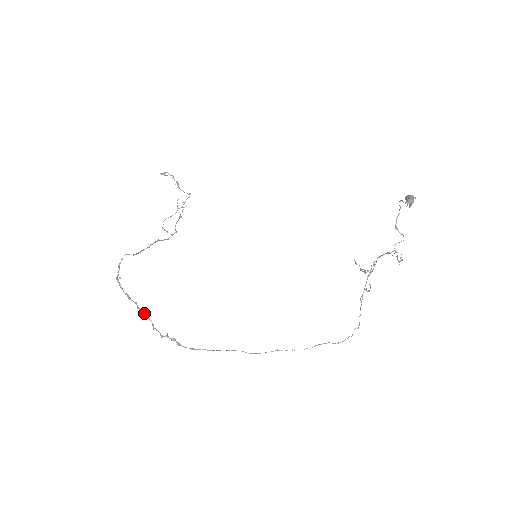
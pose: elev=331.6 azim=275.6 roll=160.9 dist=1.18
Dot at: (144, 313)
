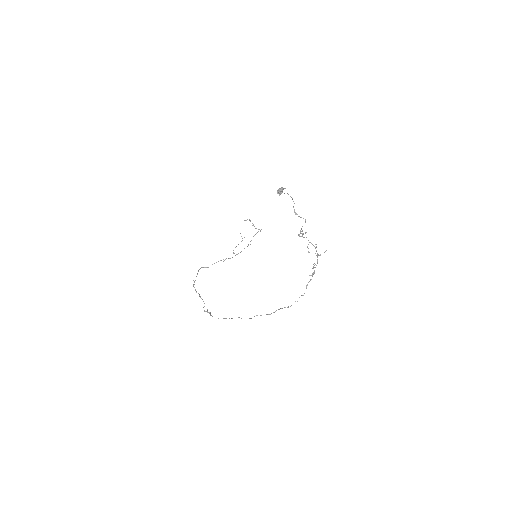
Dot at: occluded
